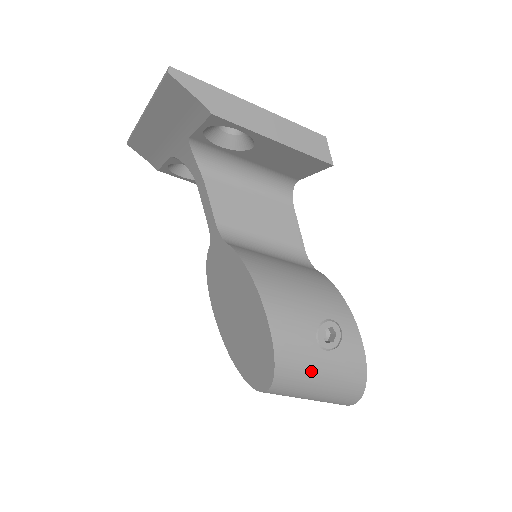
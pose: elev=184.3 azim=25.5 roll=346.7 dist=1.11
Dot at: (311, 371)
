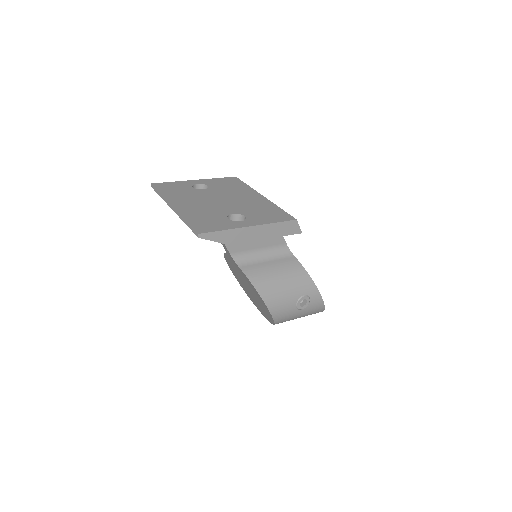
Dot at: (294, 318)
